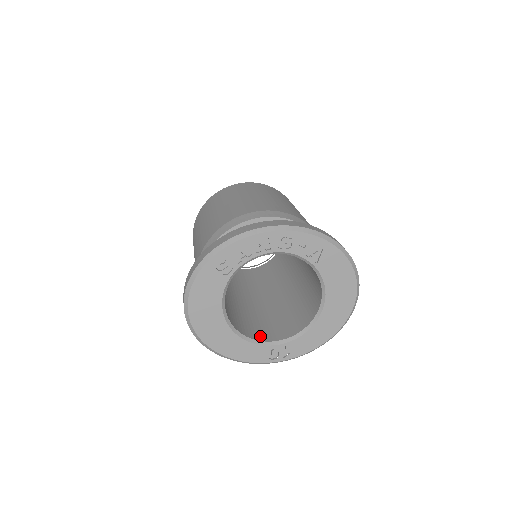
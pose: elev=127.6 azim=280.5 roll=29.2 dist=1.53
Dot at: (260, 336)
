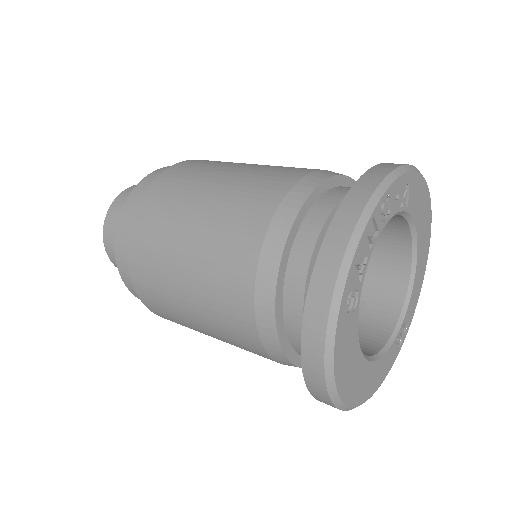
Dot at: (376, 337)
